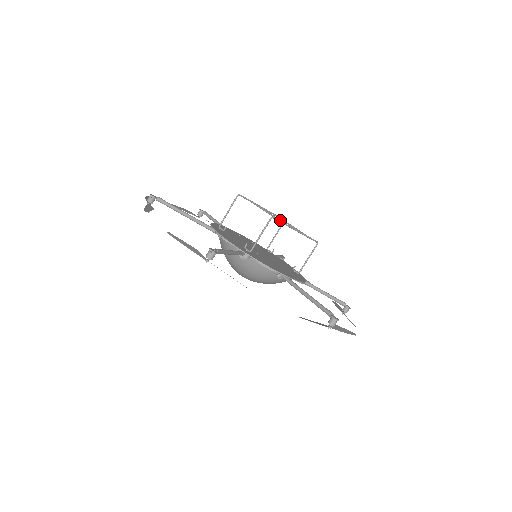
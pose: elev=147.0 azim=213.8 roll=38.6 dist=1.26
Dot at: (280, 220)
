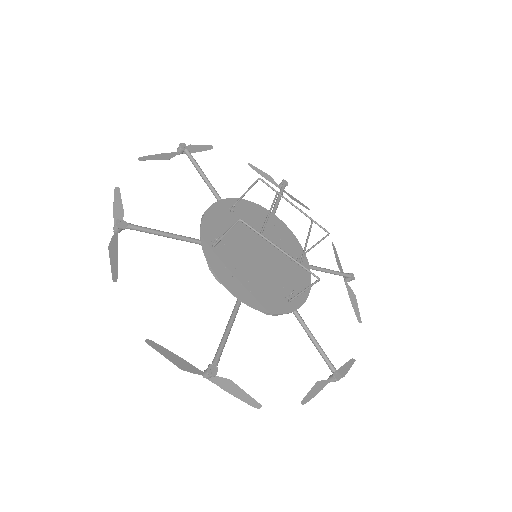
Dot at: (262, 228)
